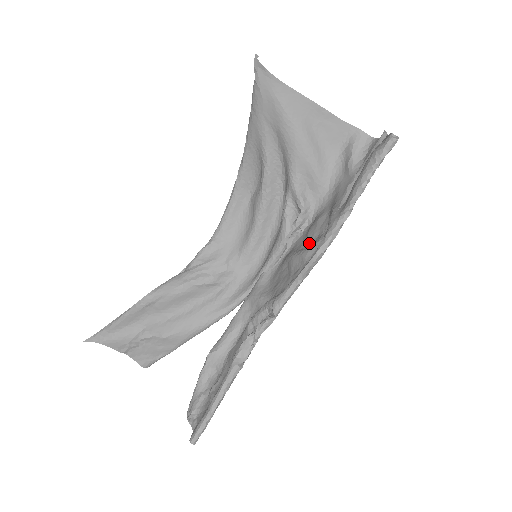
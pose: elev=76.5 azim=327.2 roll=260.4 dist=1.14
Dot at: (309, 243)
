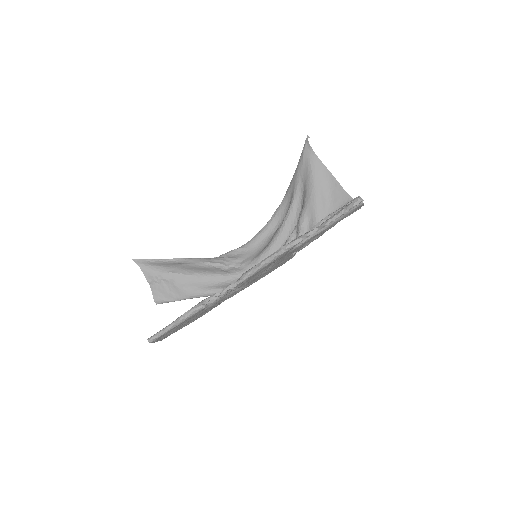
Dot at: (288, 255)
